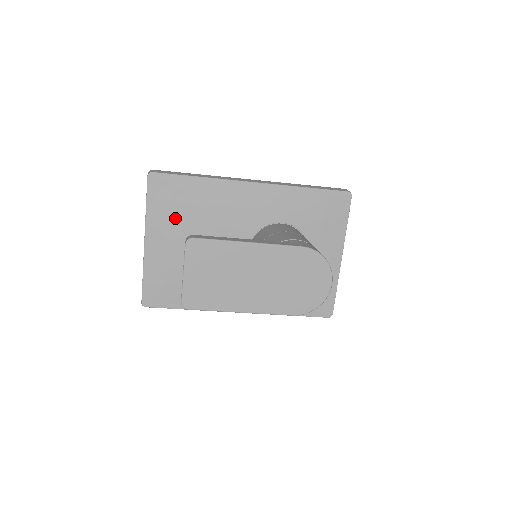
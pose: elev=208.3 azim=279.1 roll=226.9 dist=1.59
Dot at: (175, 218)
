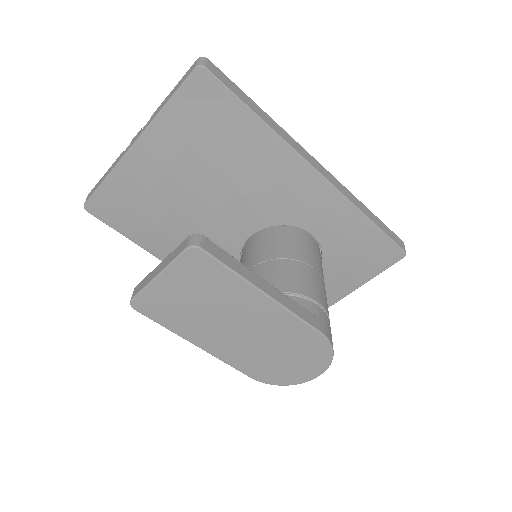
Dot at: (193, 145)
